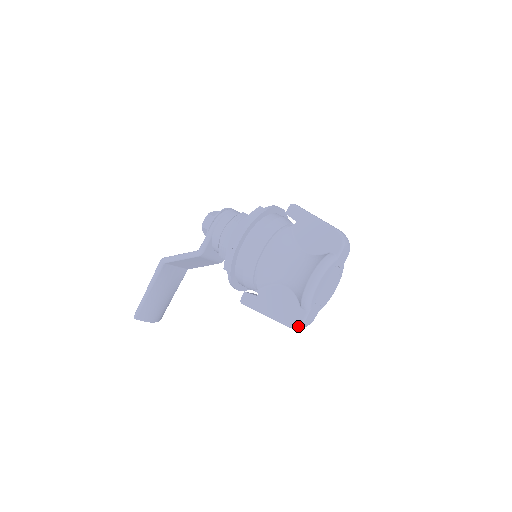
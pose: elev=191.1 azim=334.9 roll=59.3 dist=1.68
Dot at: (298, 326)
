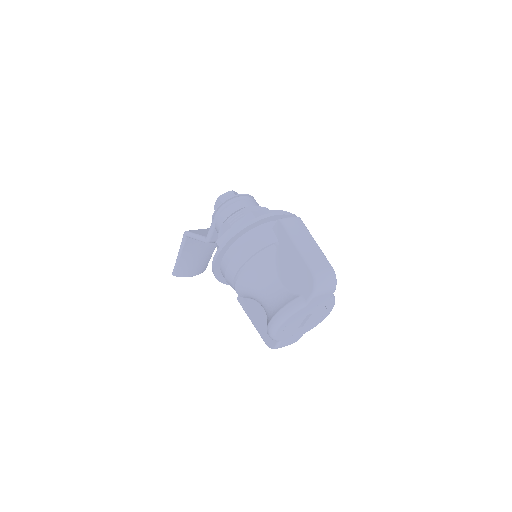
Dot at: (273, 348)
